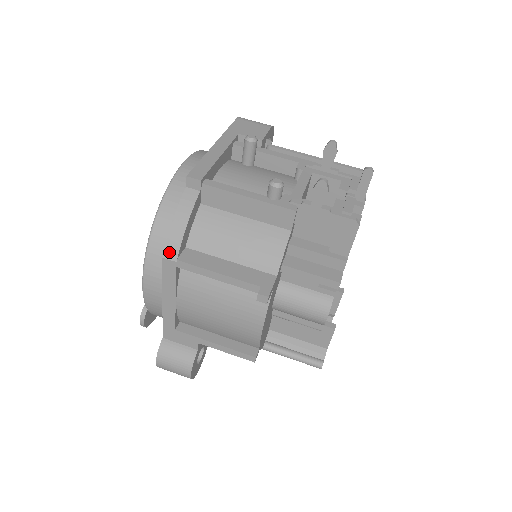
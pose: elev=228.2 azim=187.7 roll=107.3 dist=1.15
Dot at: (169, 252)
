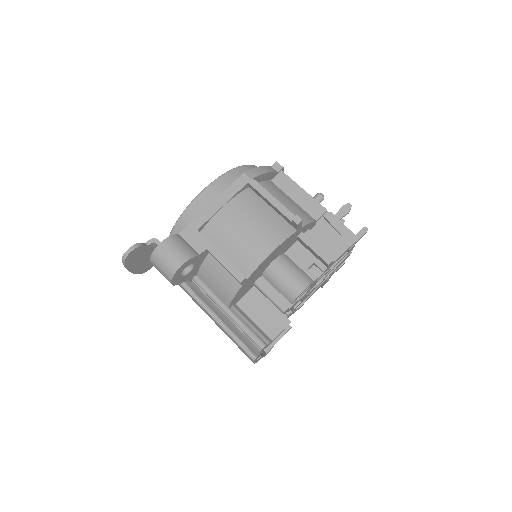
Dot at: (250, 173)
